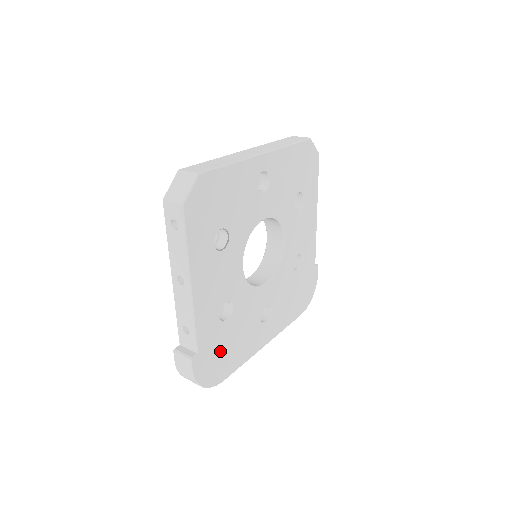
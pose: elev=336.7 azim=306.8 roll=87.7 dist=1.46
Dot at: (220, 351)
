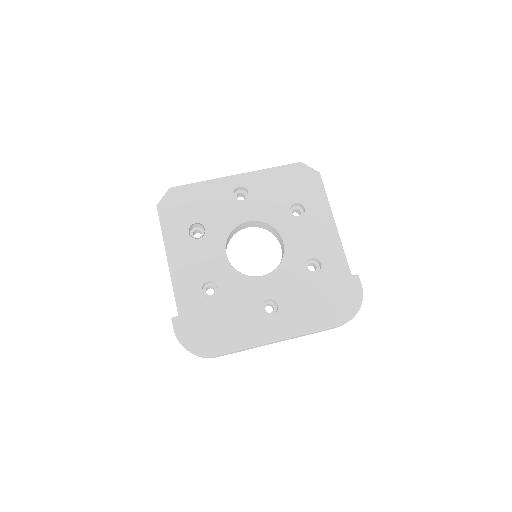
Dot at: (207, 323)
